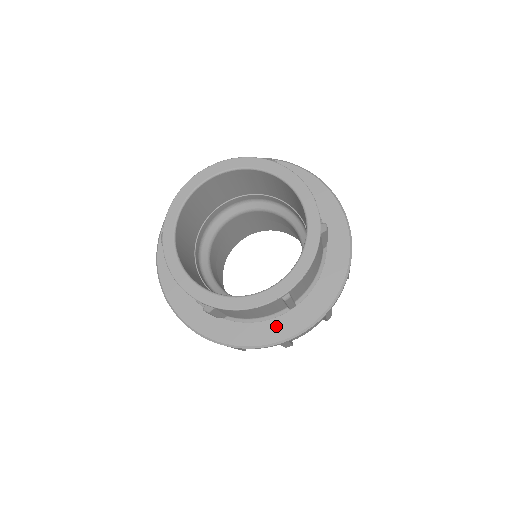
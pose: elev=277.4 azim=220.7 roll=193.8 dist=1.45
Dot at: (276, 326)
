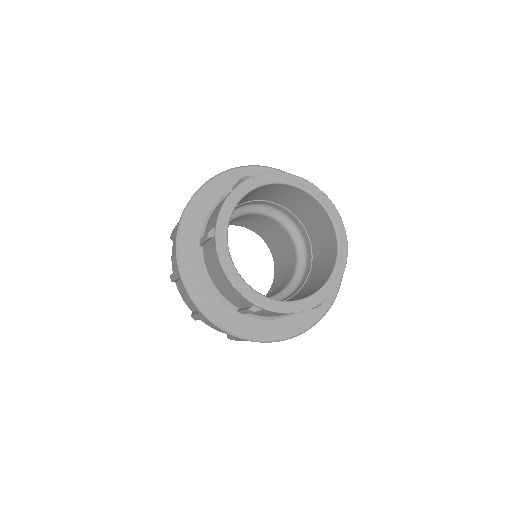
Dot at: (287, 324)
